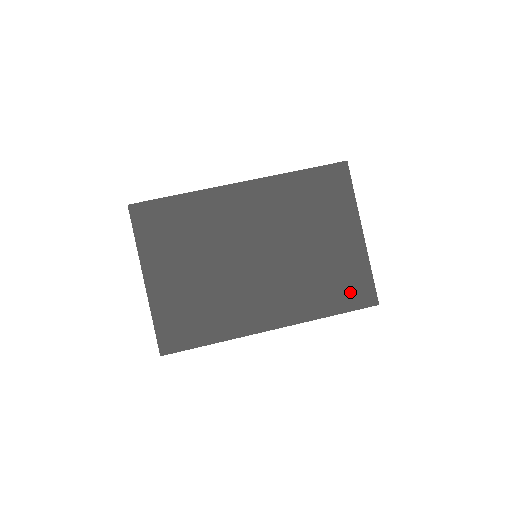
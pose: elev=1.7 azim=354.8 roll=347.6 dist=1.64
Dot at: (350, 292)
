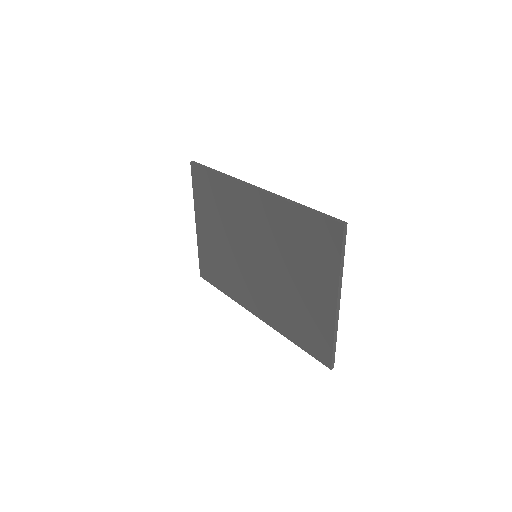
Dot at: (311, 340)
